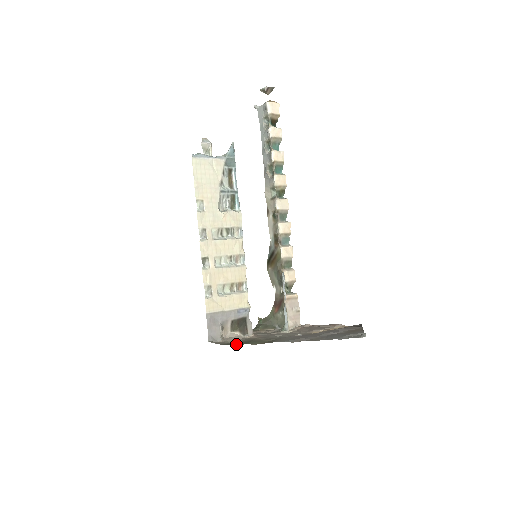
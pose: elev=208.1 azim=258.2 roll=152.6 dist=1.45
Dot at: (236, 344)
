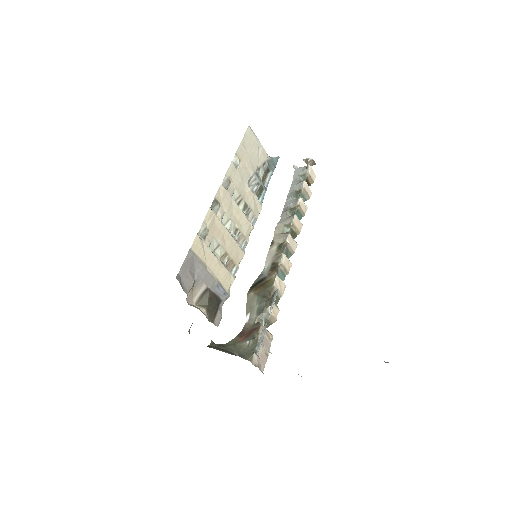
Dot at: occluded
